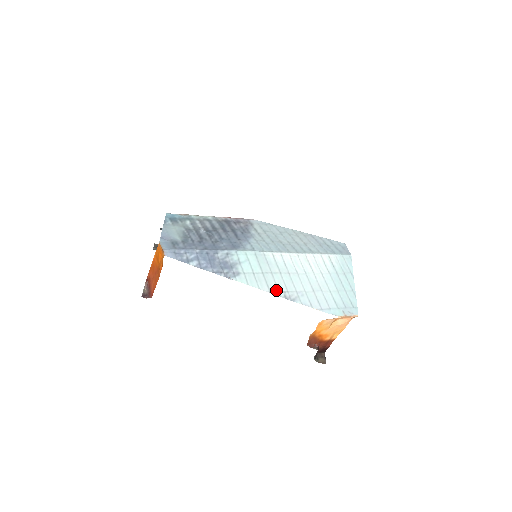
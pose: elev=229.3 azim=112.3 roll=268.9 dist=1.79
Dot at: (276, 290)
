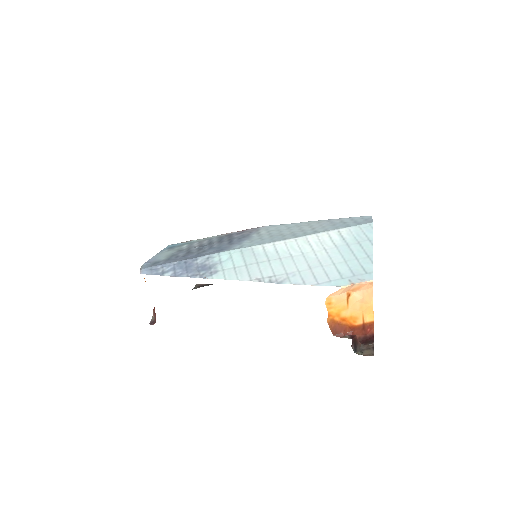
Dot at: (259, 277)
